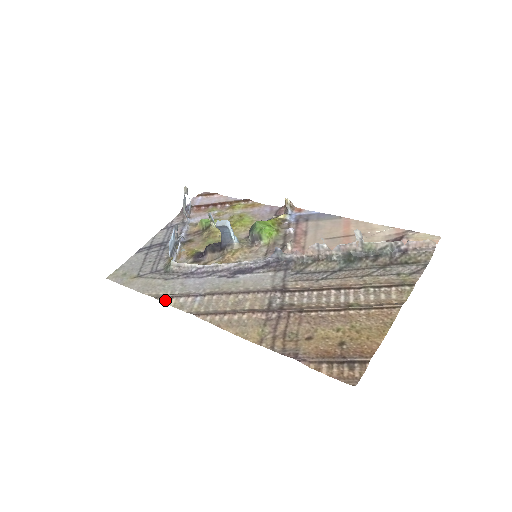
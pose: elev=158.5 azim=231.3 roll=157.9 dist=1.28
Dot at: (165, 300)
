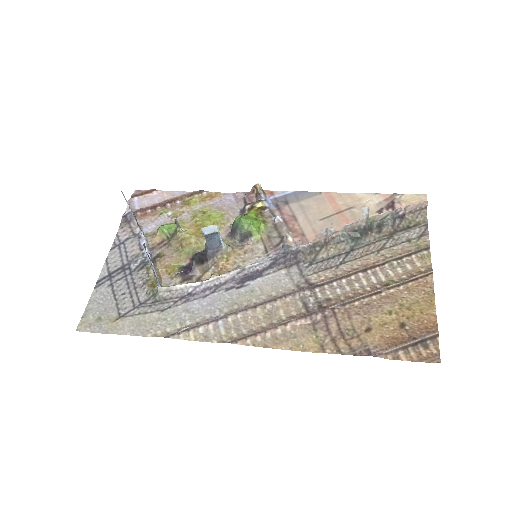
Dot at: (181, 336)
